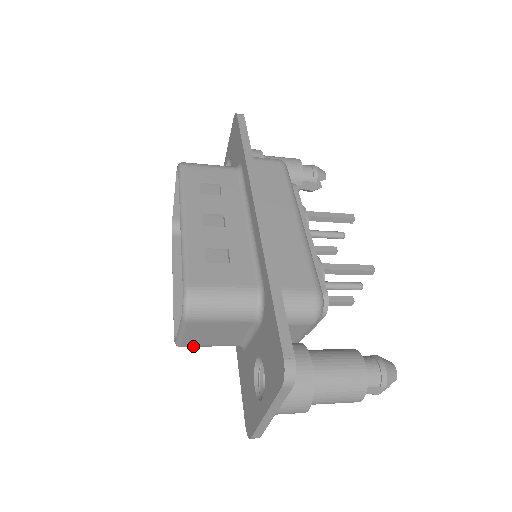
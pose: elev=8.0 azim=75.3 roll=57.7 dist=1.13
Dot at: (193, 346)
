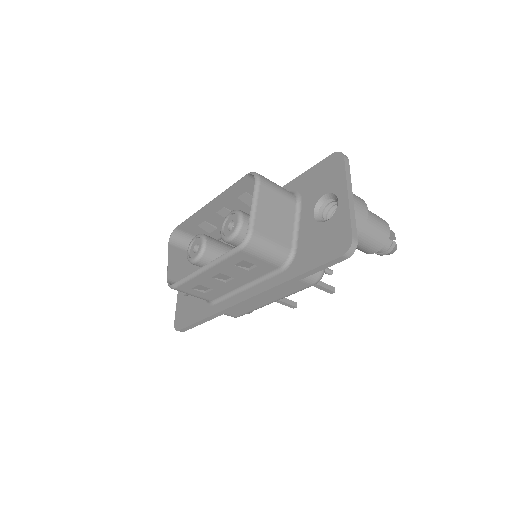
Dot at: (261, 236)
